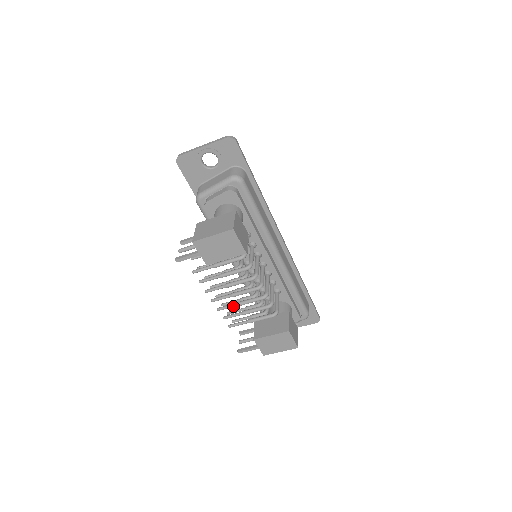
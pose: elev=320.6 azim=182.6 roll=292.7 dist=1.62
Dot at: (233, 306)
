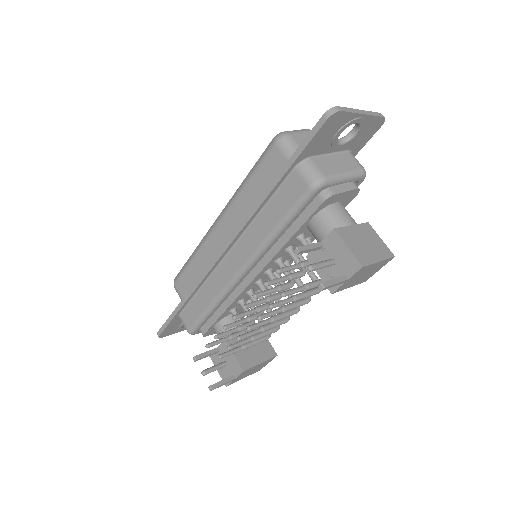
Dot at: occluded
